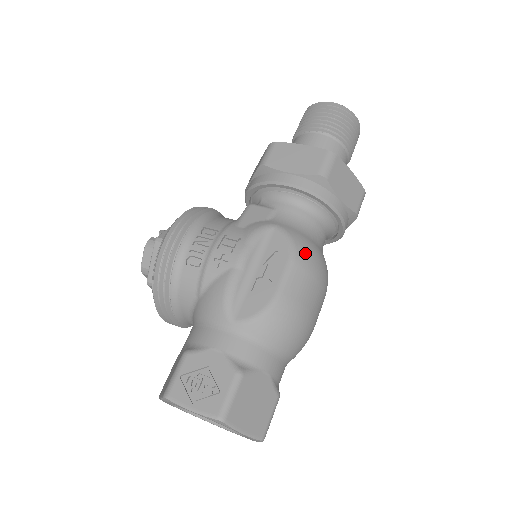
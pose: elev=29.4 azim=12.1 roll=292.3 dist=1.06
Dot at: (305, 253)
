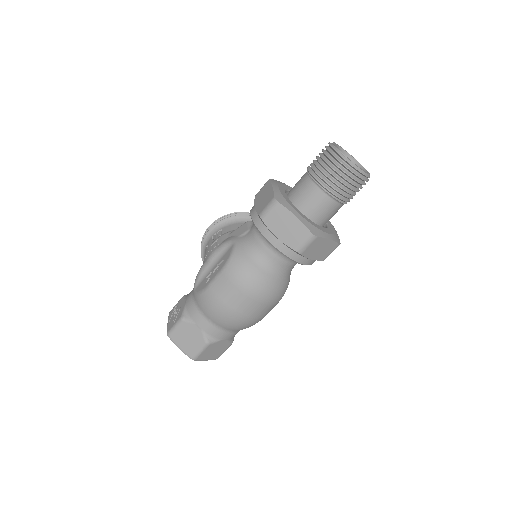
Dot at: (234, 267)
